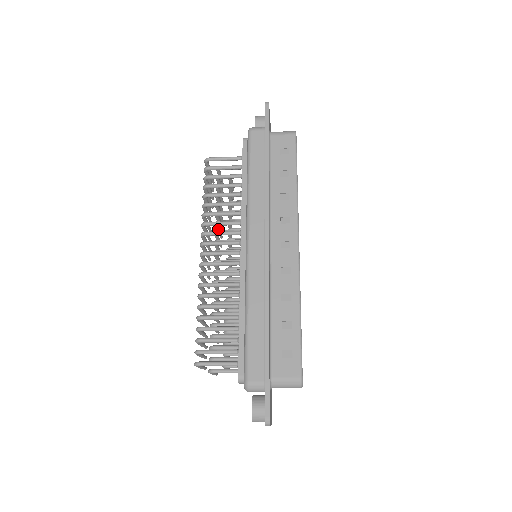
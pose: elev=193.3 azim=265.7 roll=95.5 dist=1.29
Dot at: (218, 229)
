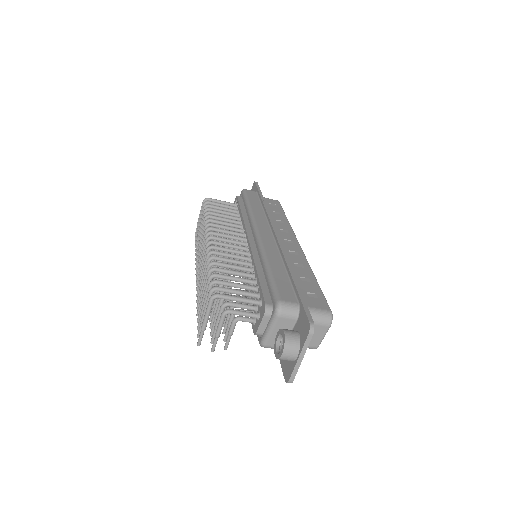
Dot at: occluded
